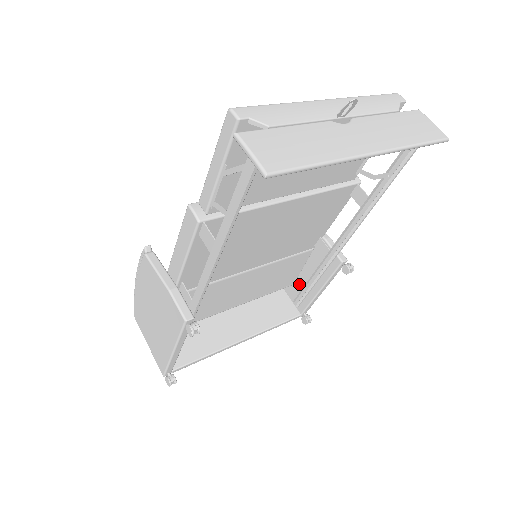
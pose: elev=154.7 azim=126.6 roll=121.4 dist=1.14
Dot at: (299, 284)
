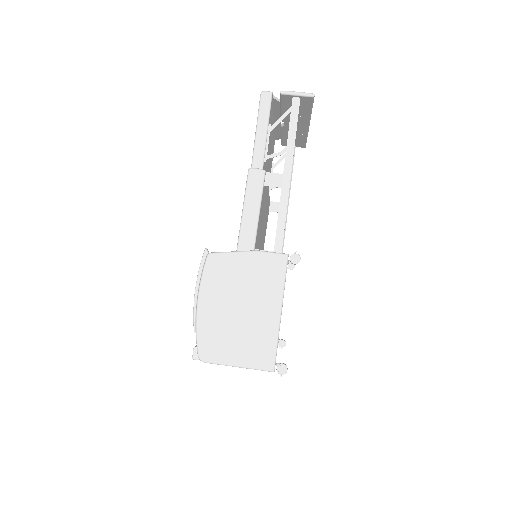
Dot at: occluded
